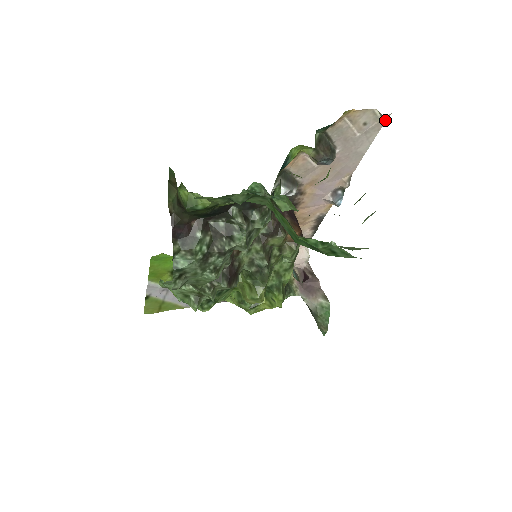
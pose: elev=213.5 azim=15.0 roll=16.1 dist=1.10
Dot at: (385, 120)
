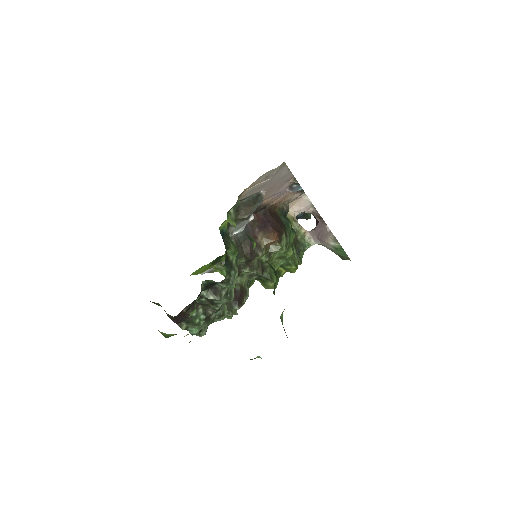
Dot at: (283, 164)
